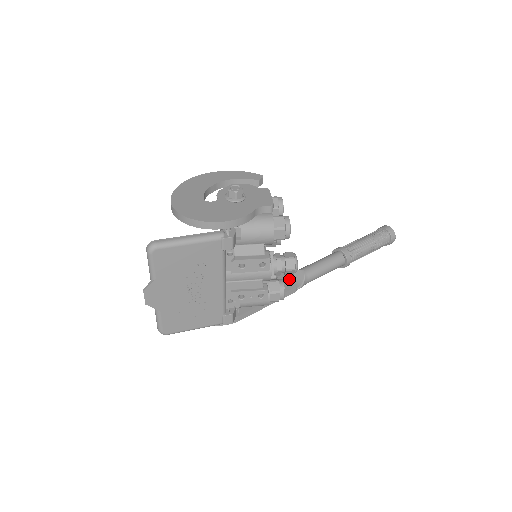
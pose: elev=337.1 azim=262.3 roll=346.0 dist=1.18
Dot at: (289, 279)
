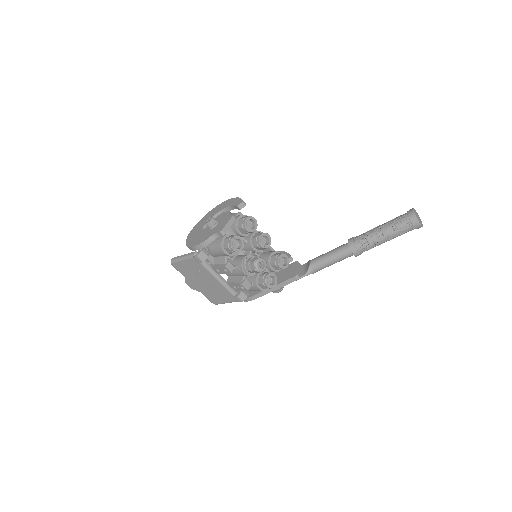
Dot at: (296, 269)
